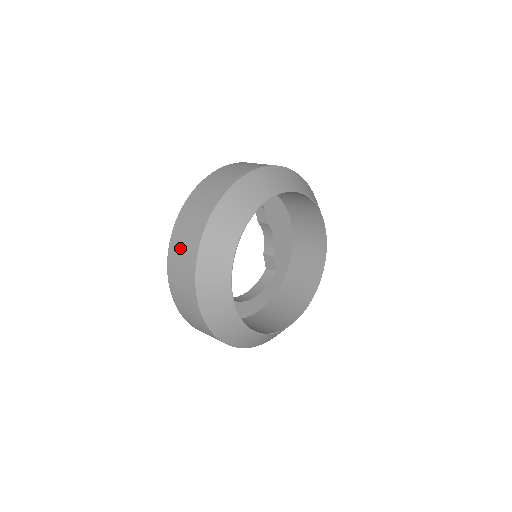
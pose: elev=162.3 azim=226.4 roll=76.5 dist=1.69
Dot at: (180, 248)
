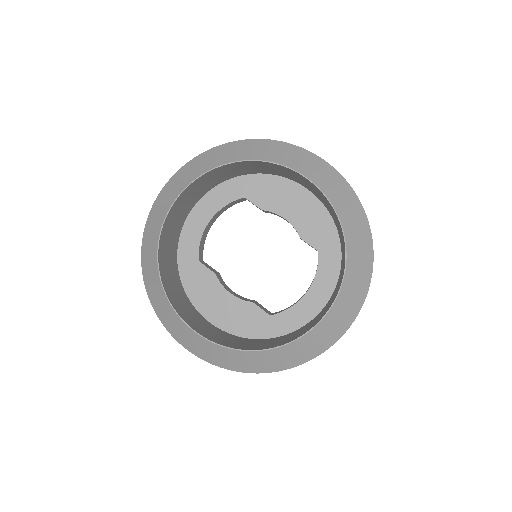
Dot at: occluded
